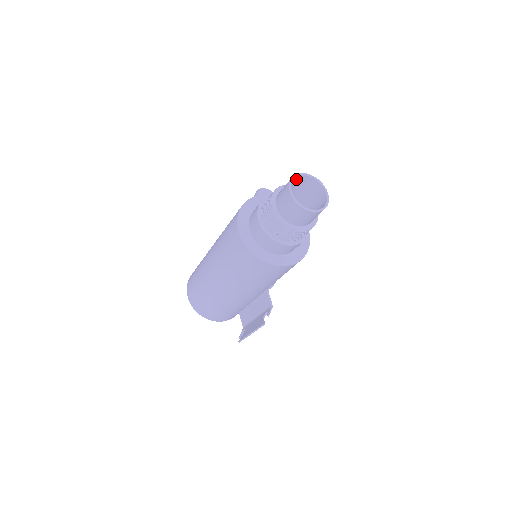
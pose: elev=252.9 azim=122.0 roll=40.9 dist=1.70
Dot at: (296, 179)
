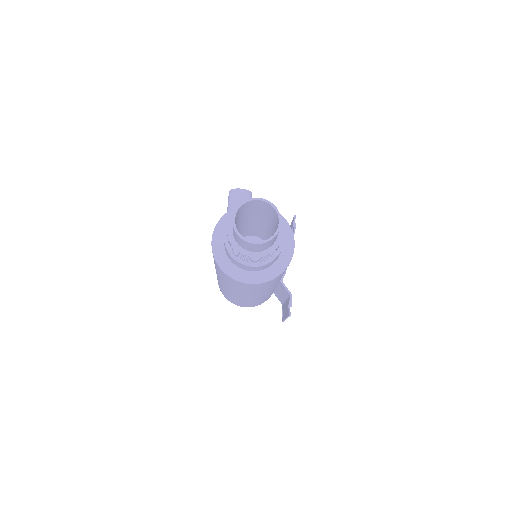
Dot at: (240, 209)
